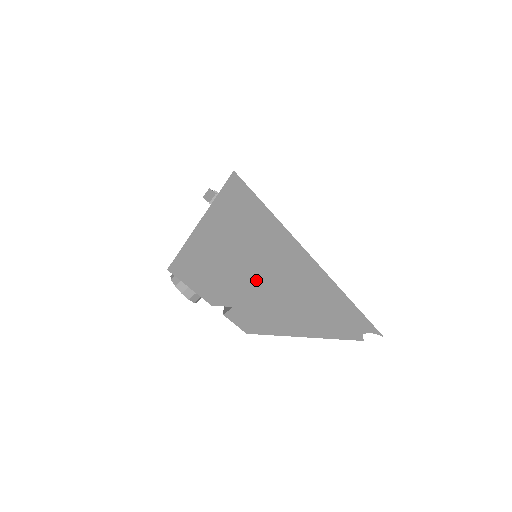
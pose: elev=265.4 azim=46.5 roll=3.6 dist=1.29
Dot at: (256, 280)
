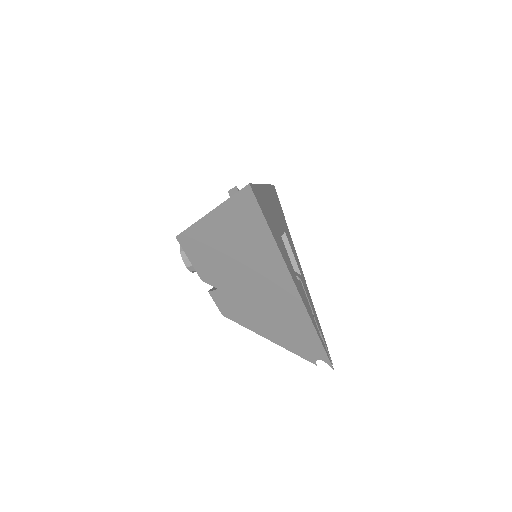
Dot at: (242, 276)
